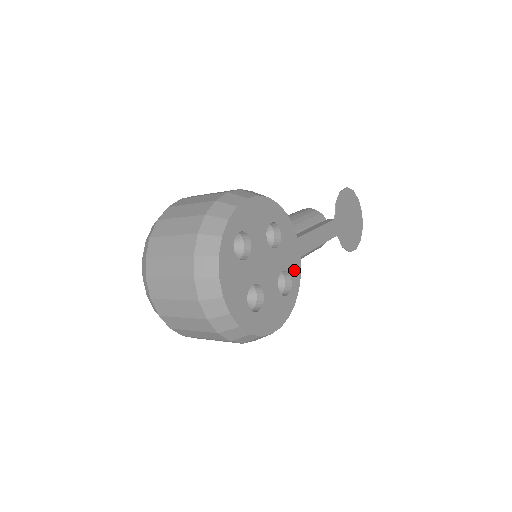
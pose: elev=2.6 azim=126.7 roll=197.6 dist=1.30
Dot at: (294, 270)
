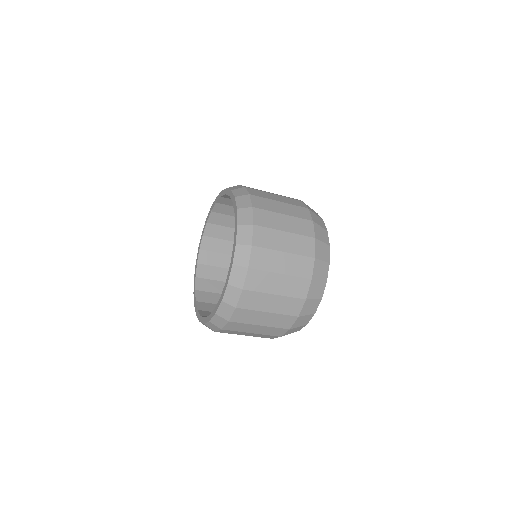
Dot at: occluded
